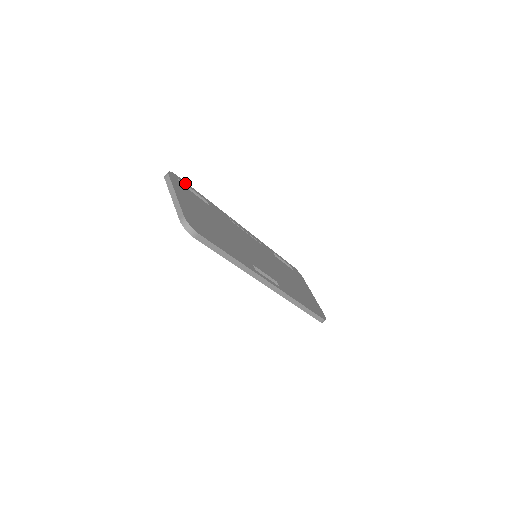
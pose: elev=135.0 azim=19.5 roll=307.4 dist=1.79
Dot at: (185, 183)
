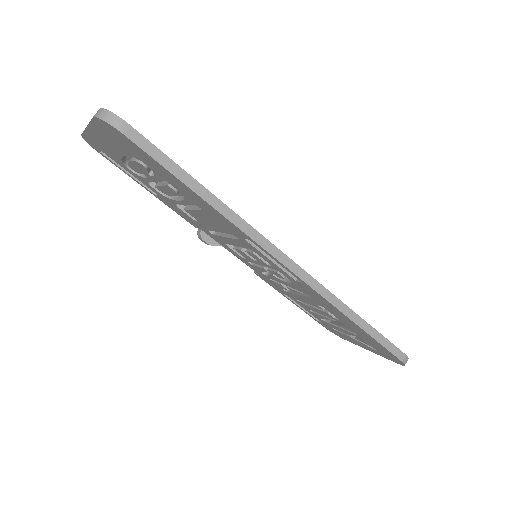
Dot at: occluded
